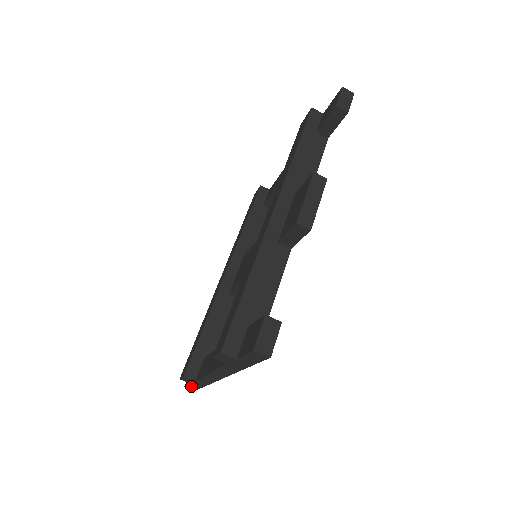
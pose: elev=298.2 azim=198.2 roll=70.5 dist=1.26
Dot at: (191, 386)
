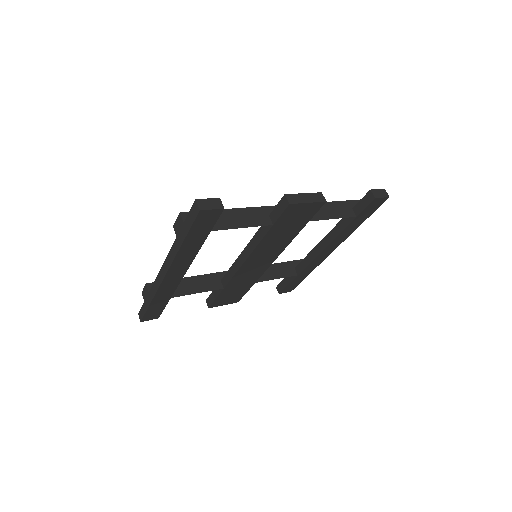
Dot at: (143, 309)
